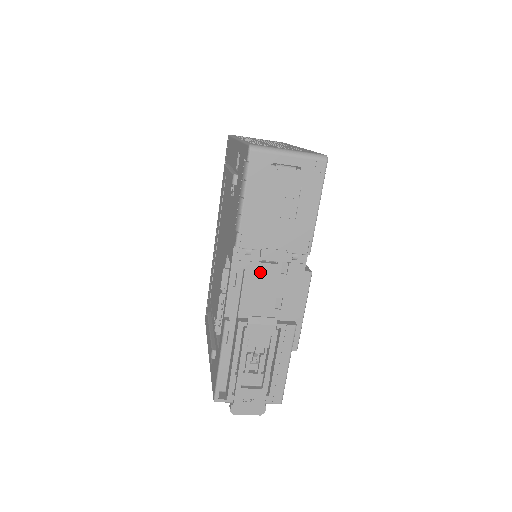
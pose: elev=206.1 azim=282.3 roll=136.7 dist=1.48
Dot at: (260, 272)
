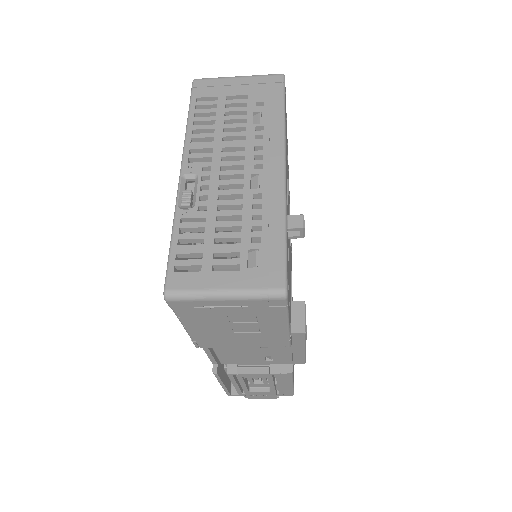
Dot at: occluded
